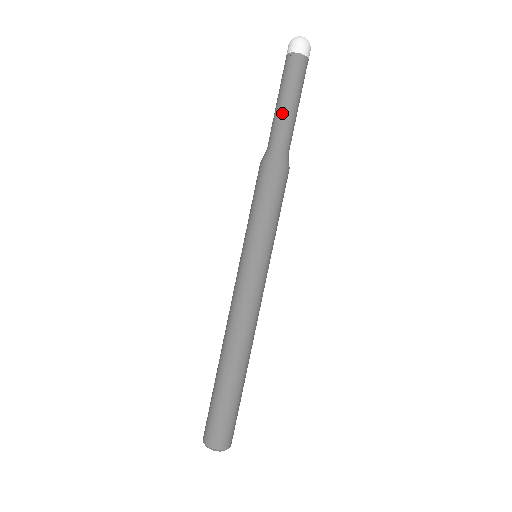
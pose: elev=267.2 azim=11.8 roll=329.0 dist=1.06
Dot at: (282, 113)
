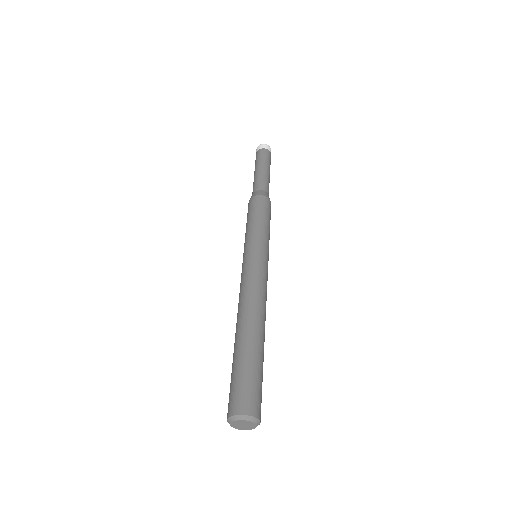
Dot at: (256, 175)
